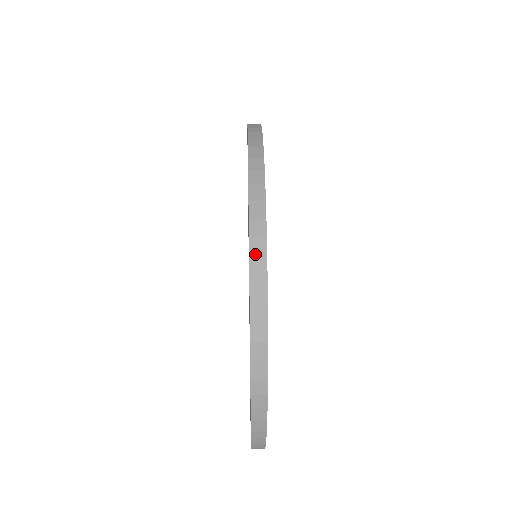
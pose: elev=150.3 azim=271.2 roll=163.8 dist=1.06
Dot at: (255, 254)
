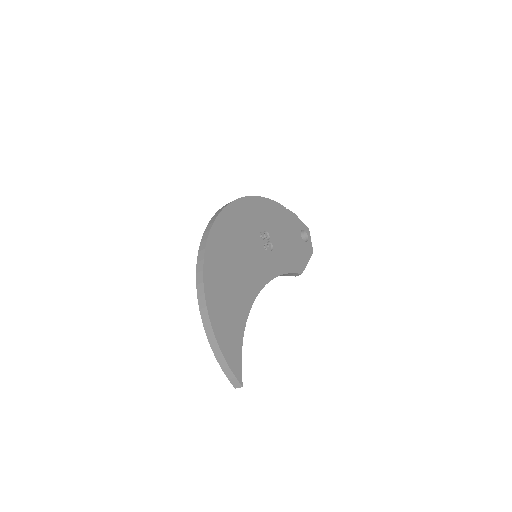
Dot at: (214, 217)
